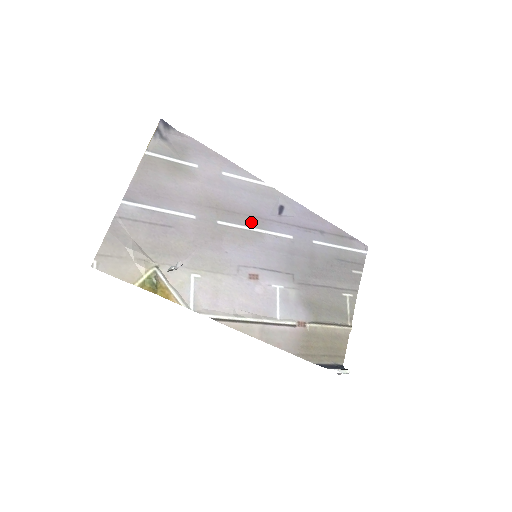
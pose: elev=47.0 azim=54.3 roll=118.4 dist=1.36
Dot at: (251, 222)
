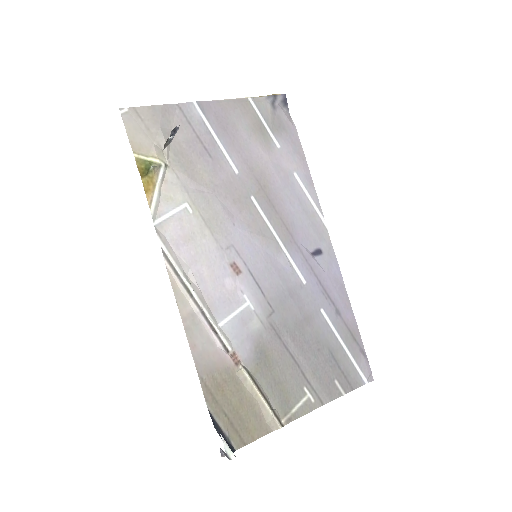
Dot at: (280, 229)
